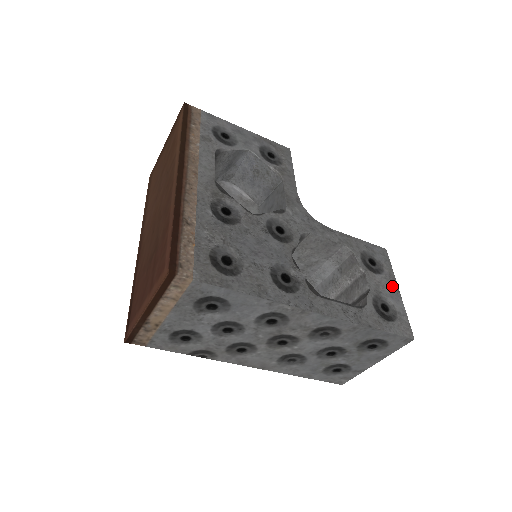
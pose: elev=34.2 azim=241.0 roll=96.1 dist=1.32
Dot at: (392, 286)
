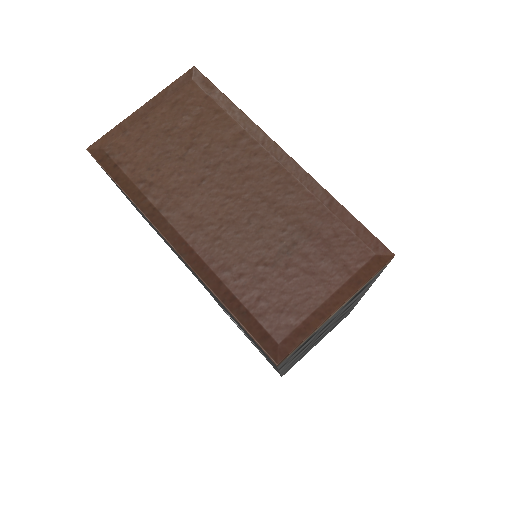
Dot at: occluded
